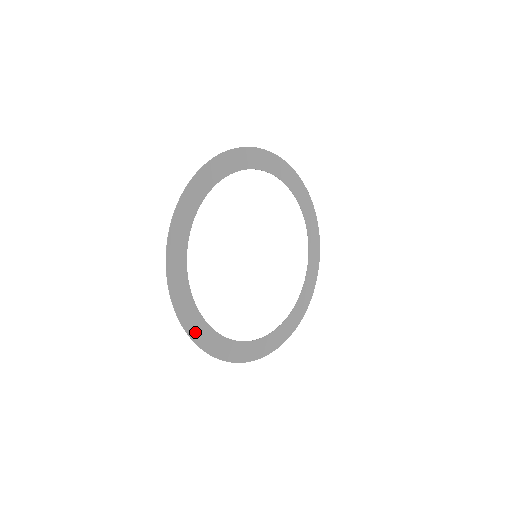
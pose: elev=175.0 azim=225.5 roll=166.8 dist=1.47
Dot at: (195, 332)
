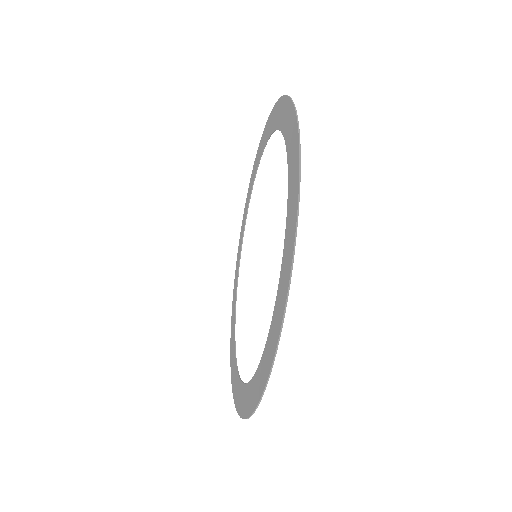
Dot at: (257, 395)
